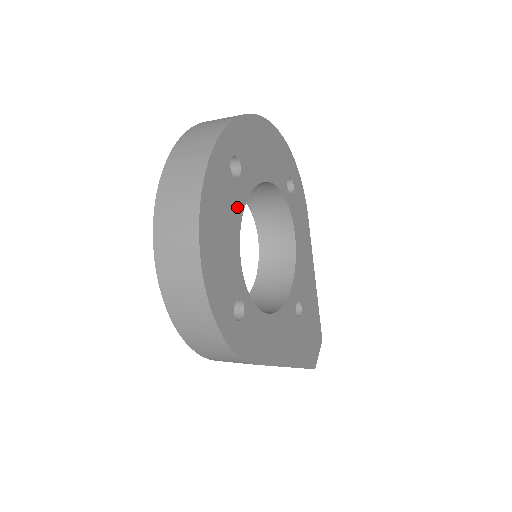
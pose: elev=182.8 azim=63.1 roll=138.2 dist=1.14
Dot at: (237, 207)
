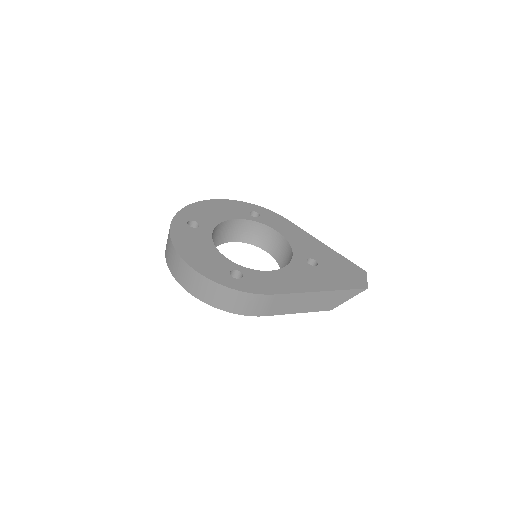
Dot at: (205, 237)
